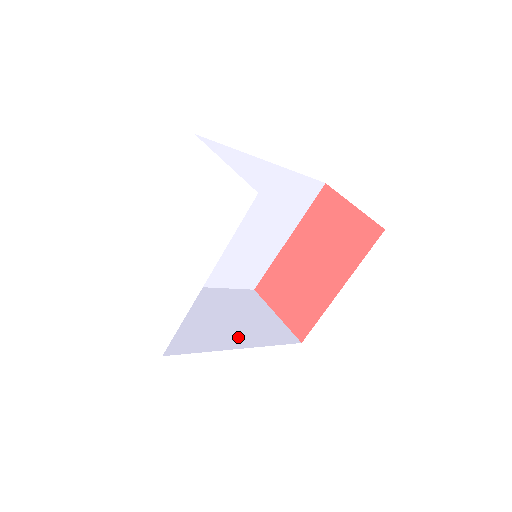
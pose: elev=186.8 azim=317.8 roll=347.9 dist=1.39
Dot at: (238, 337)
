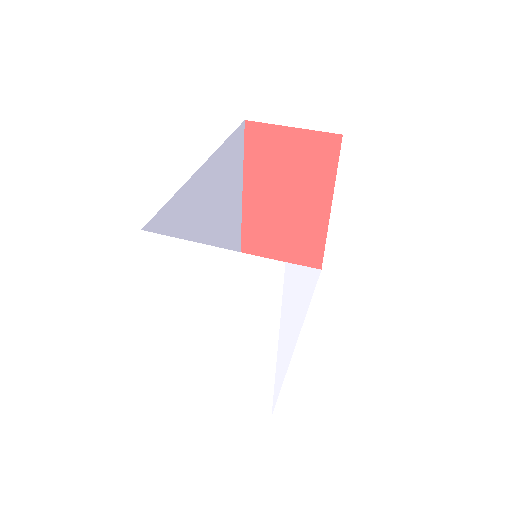
Dot at: (286, 323)
